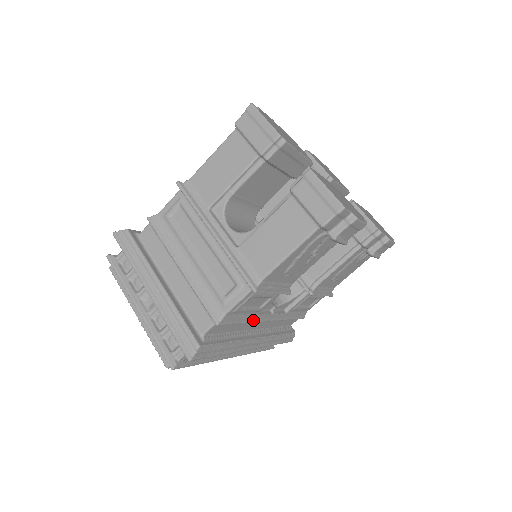
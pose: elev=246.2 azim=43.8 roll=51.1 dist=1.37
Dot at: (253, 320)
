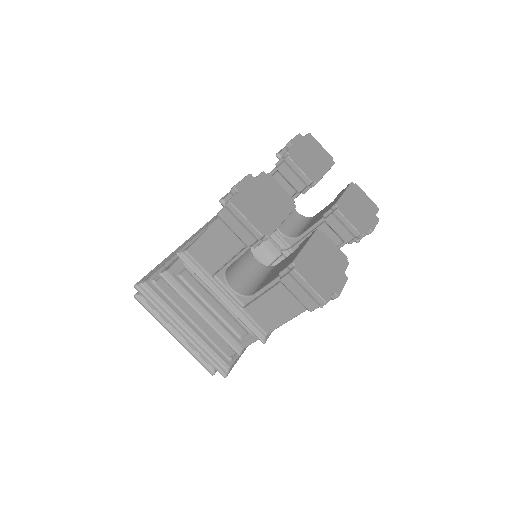
Dot at: occluded
